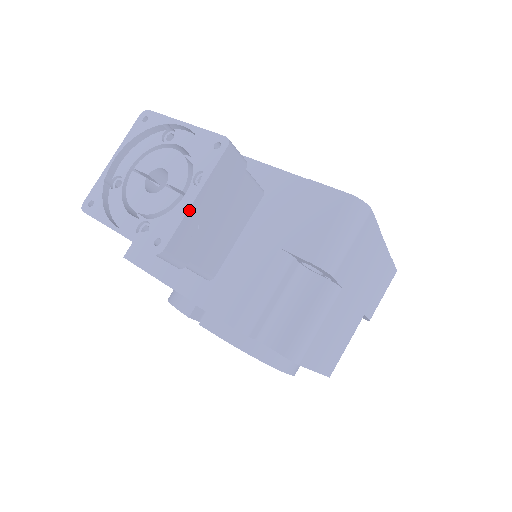
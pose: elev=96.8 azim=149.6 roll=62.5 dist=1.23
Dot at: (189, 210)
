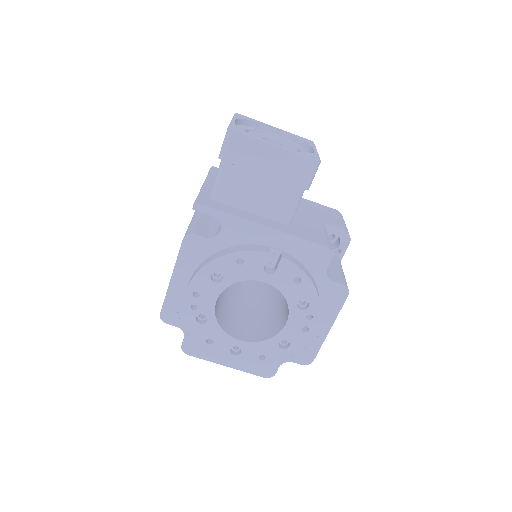
Dot at: (317, 154)
